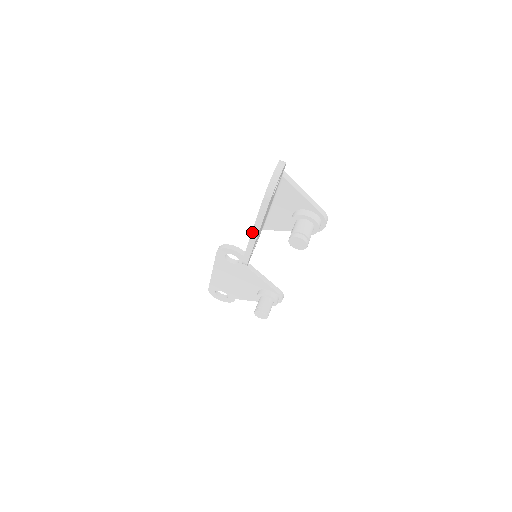
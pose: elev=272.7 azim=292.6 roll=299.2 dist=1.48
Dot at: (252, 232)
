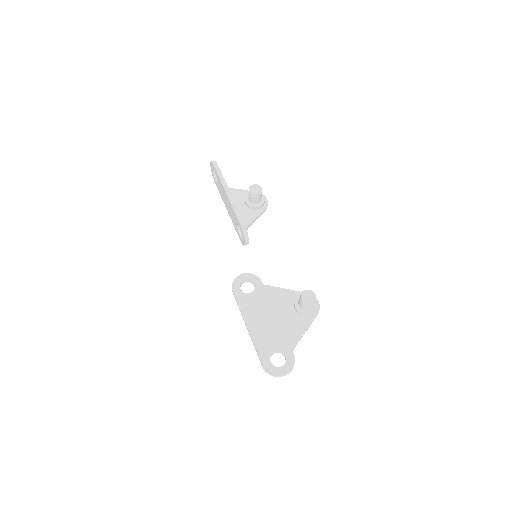
Dot at: (226, 192)
